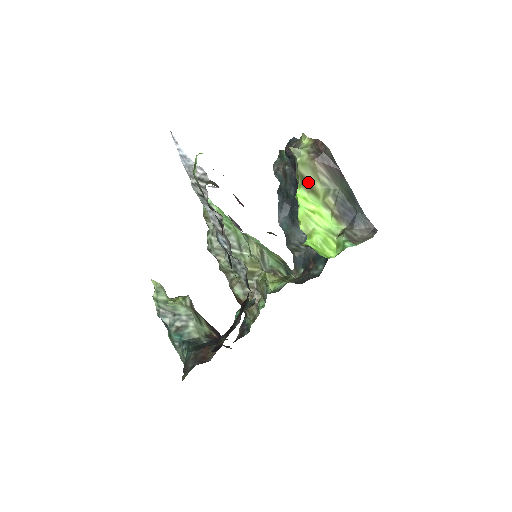
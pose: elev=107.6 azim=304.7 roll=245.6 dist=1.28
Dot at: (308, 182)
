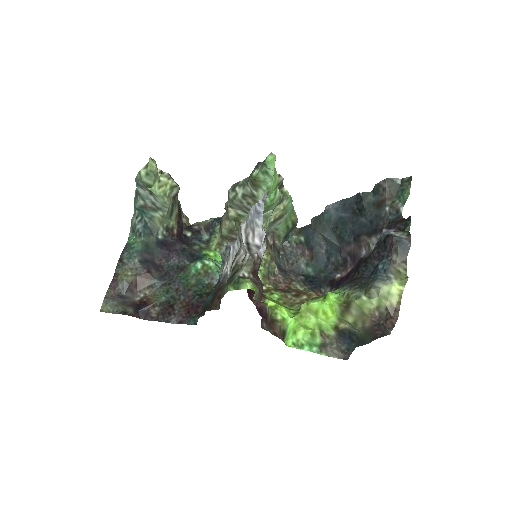
Dot at: (348, 308)
